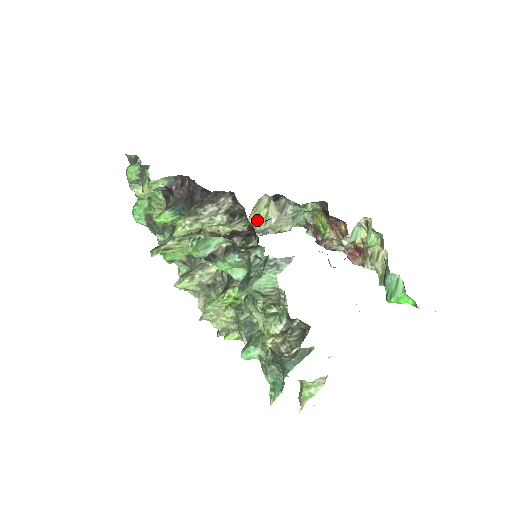
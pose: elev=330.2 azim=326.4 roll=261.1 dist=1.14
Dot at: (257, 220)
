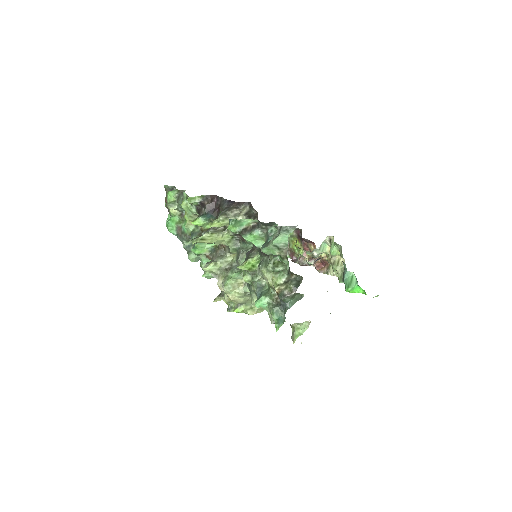
Dot at: occluded
